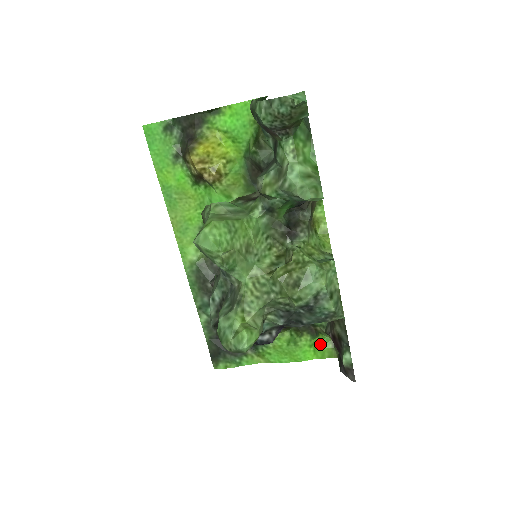
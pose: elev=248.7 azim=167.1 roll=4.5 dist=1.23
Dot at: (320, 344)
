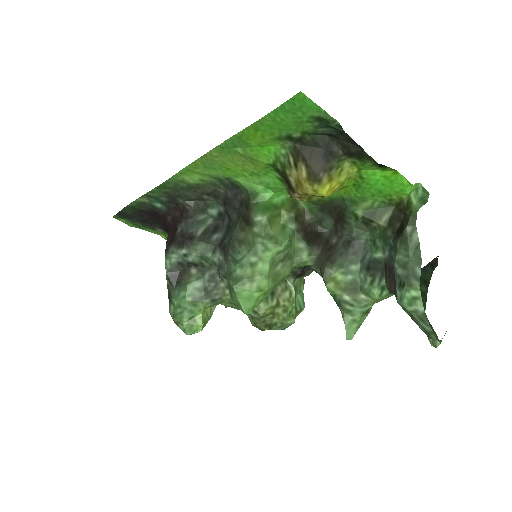
Dot at: occluded
